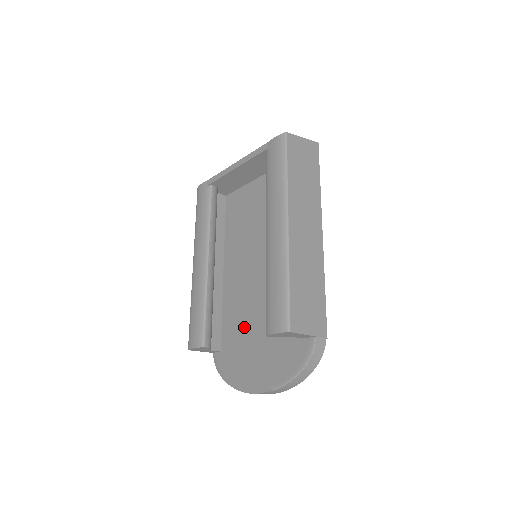
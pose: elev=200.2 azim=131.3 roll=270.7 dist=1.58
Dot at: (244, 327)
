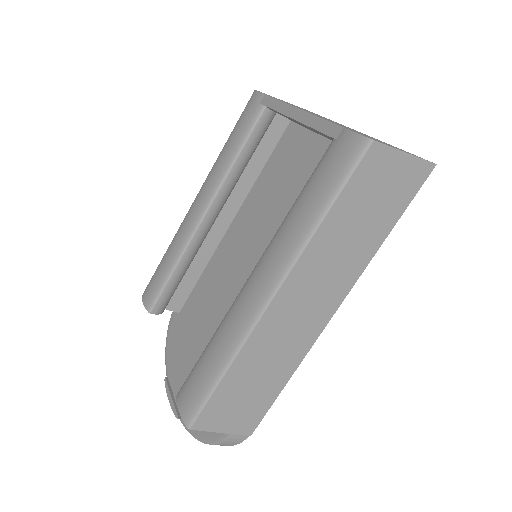
Dot at: (203, 320)
